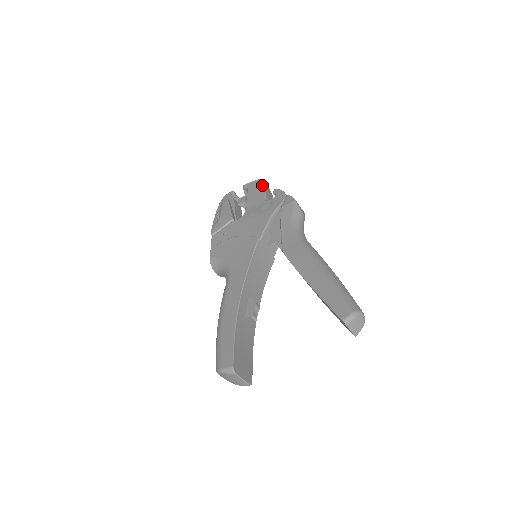
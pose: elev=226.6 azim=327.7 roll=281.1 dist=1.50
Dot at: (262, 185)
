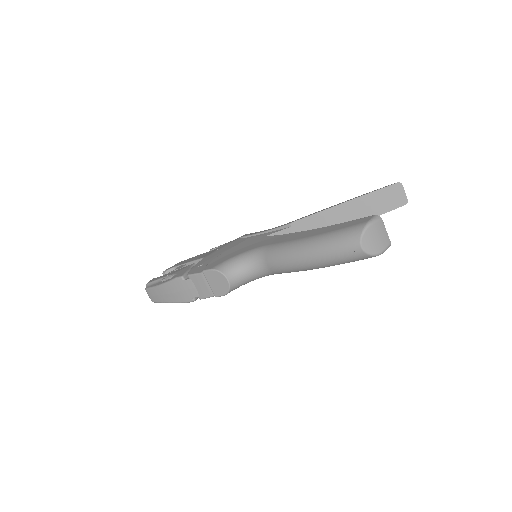
Dot at: (190, 258)
